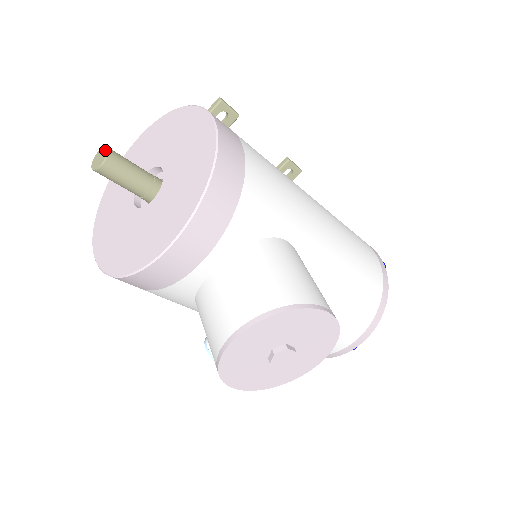
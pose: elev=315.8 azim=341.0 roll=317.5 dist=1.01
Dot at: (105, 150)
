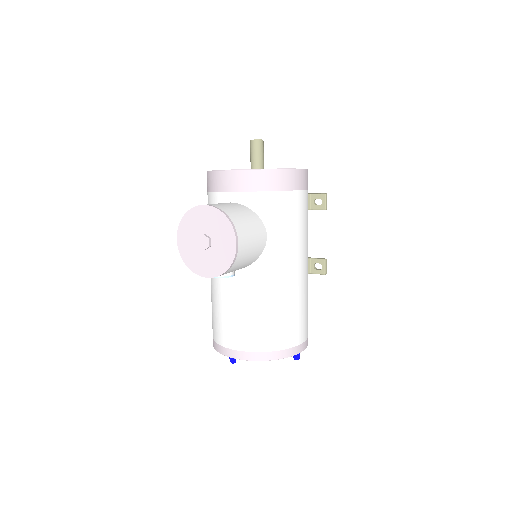
Dot at: (261, 139)
